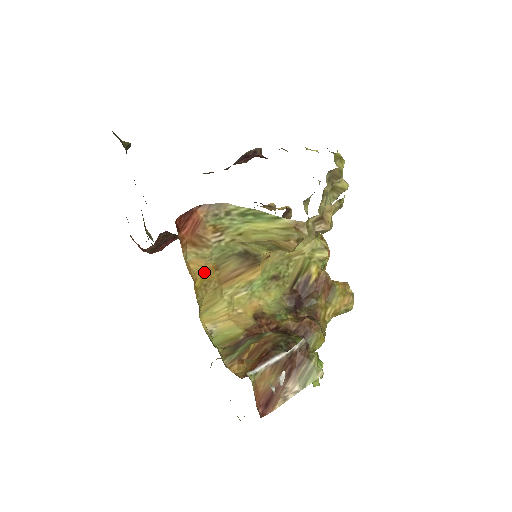
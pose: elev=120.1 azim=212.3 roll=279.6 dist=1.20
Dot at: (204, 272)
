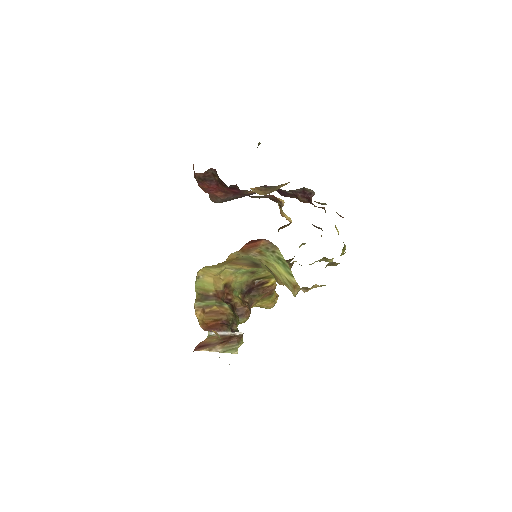
Dot at: (230, 259)
